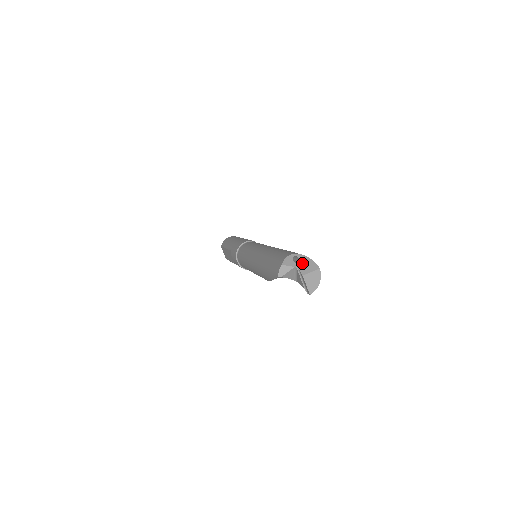
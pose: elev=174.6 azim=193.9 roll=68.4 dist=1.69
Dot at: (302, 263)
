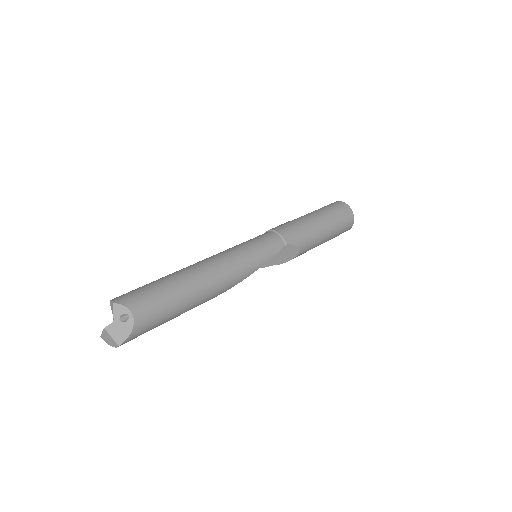
Dot at: (121, 325)
